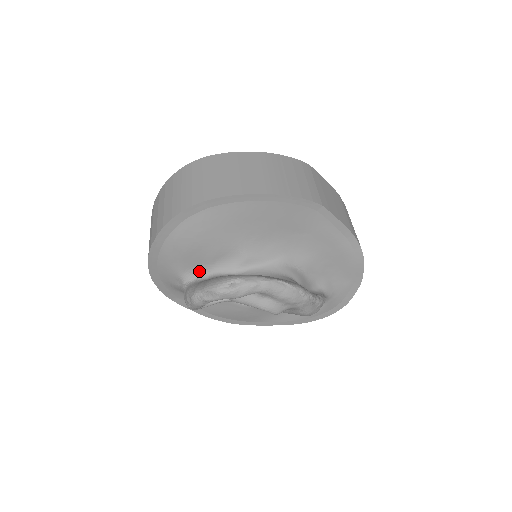
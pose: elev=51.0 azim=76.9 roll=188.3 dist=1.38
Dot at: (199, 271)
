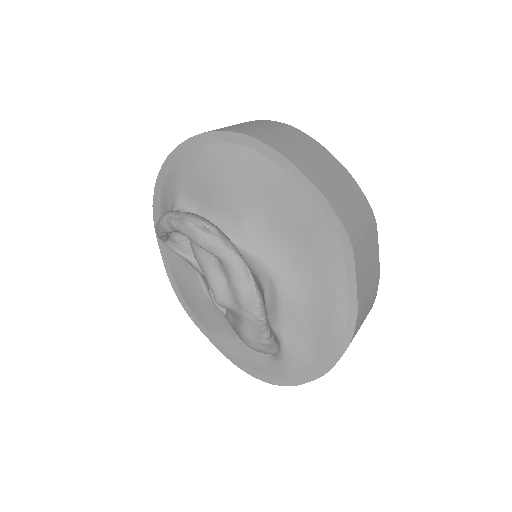
Dot at: (195, 208)
